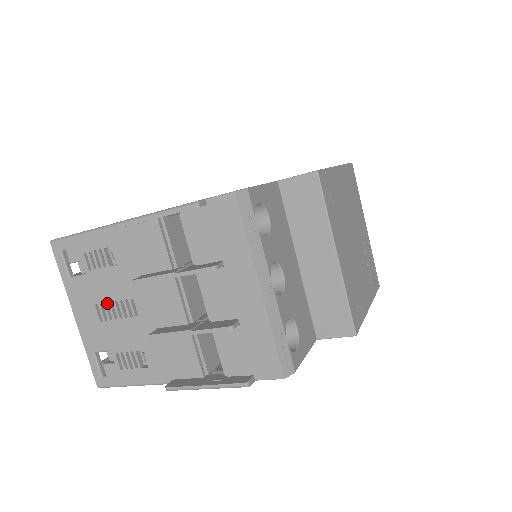
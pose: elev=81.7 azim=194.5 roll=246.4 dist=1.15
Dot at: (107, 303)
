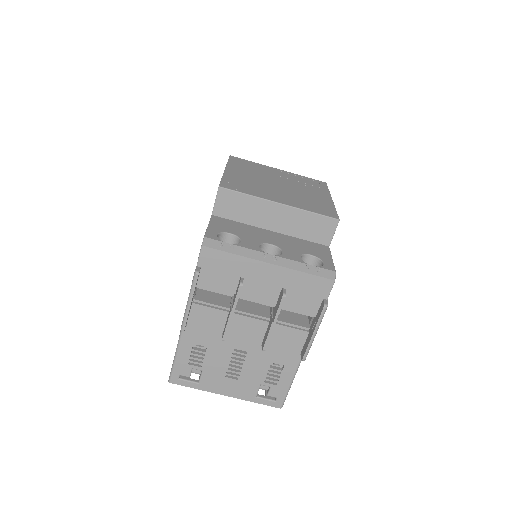
Dot at: (228, 368)
